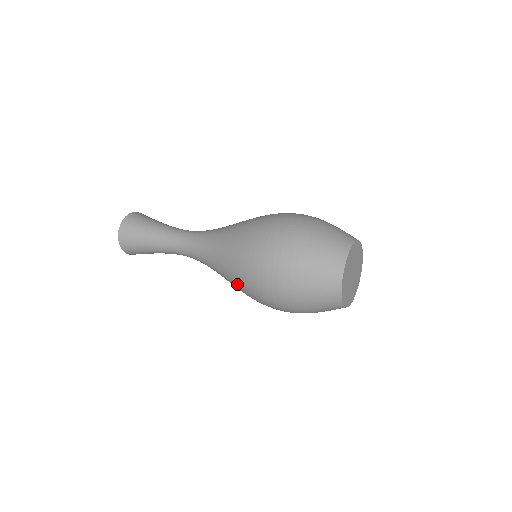
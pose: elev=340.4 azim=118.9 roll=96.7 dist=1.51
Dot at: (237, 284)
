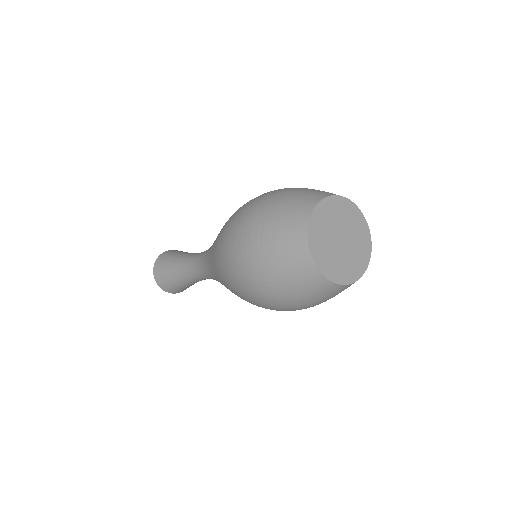
Dot at: (216, 244)
